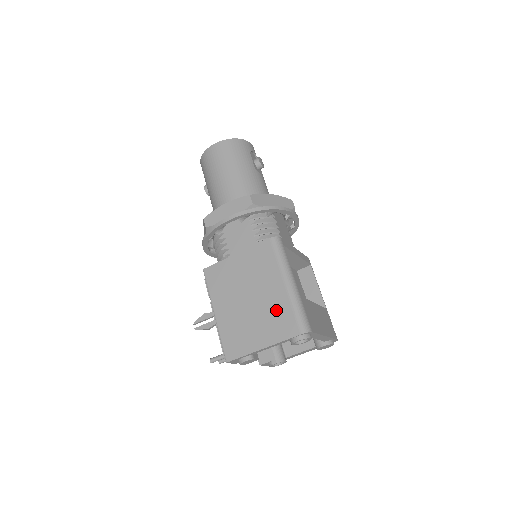
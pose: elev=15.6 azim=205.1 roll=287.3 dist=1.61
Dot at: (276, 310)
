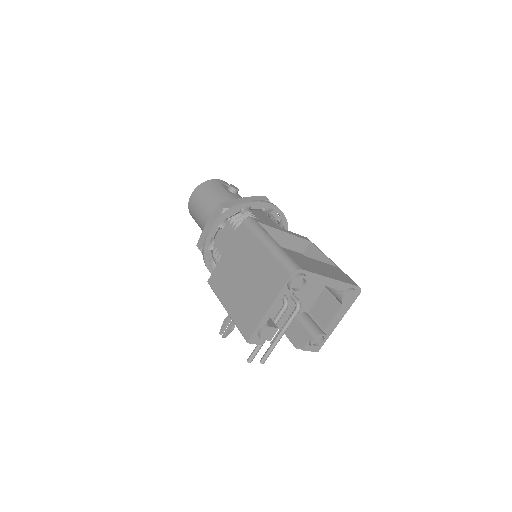
Dot at: (266, 271)
